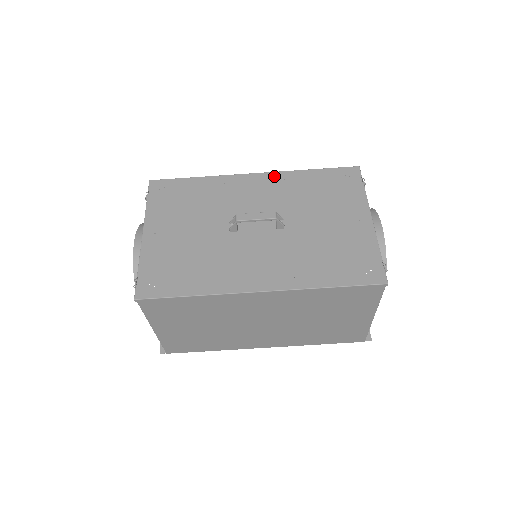
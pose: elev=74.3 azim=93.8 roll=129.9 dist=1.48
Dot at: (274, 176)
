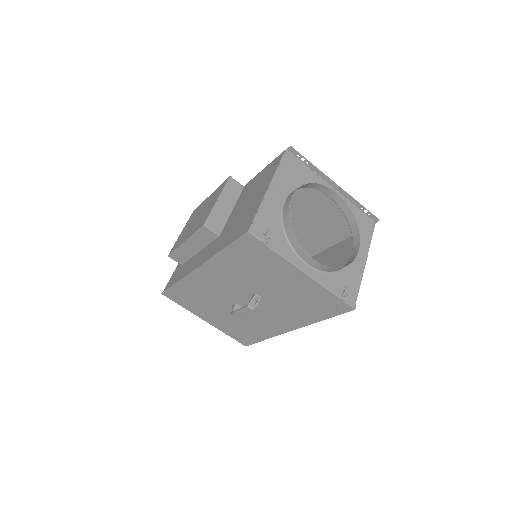
Dot at: (210, 266)
